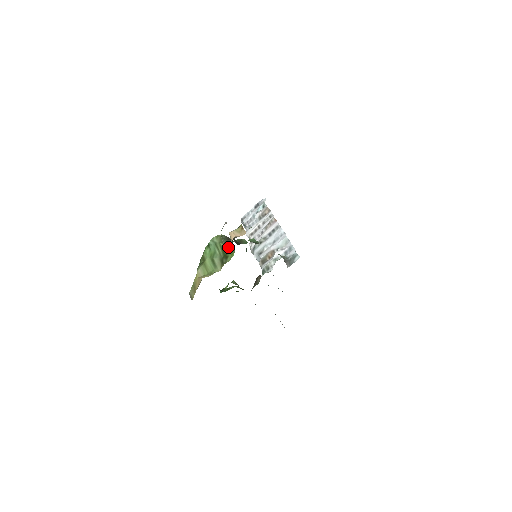
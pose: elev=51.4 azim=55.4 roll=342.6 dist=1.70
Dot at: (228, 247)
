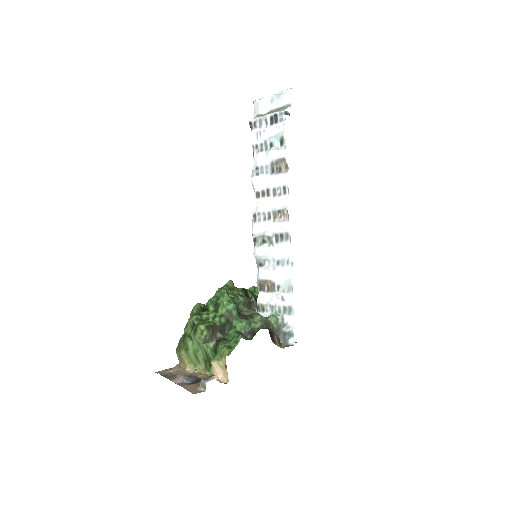
Dot at: (212, 356)
